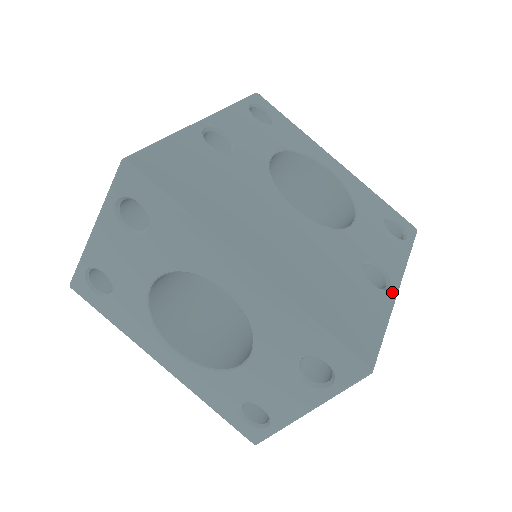
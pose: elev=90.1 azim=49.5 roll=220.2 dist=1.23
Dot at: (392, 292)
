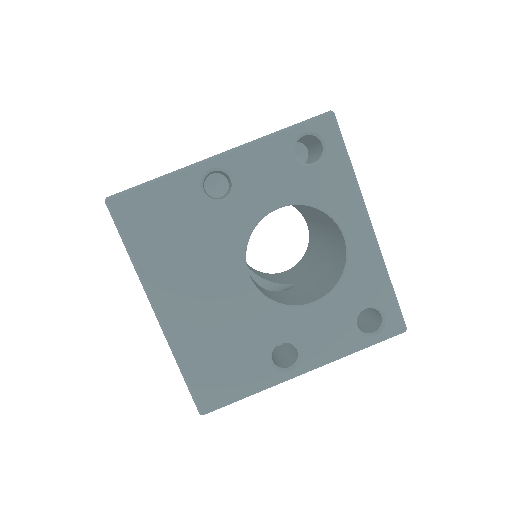
Dot at: (287, 375)
